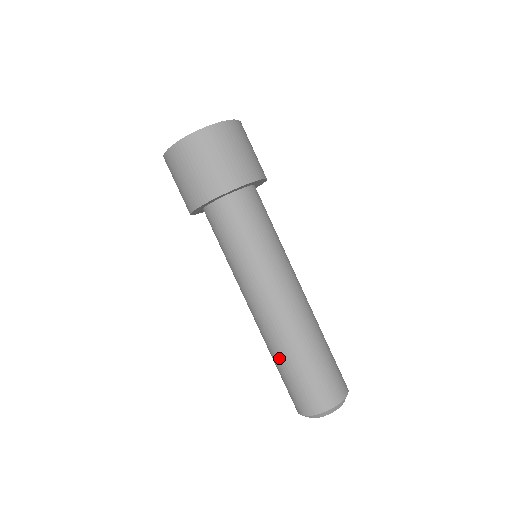
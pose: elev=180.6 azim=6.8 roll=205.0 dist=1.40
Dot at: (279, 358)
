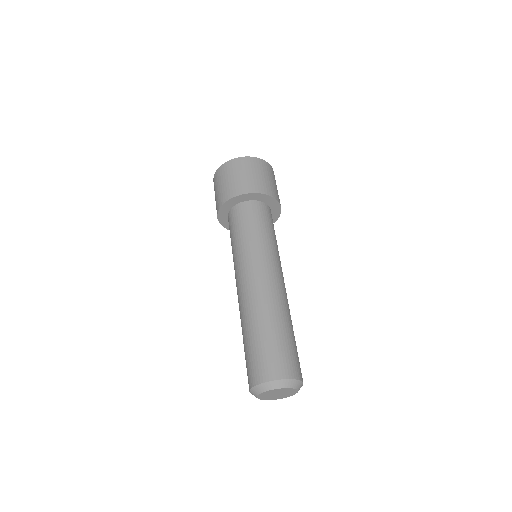
Dot at: (263, 322)
